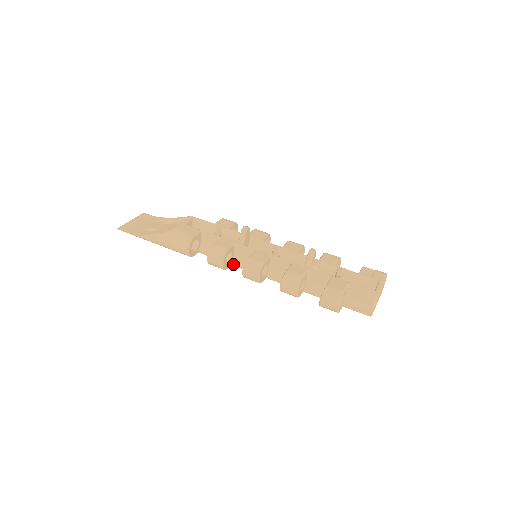
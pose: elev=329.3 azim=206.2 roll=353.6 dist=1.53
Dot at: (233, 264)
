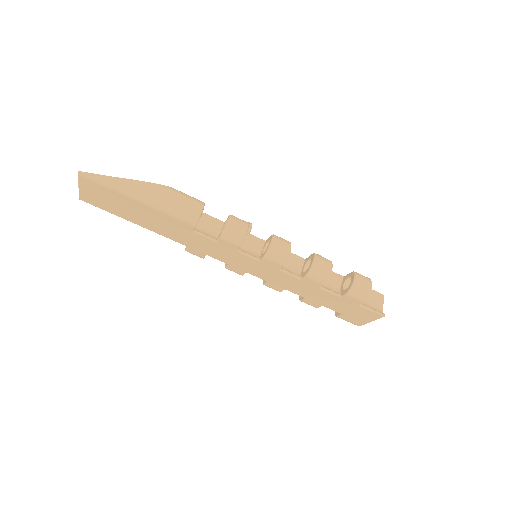
Dot at: (240, 250)
